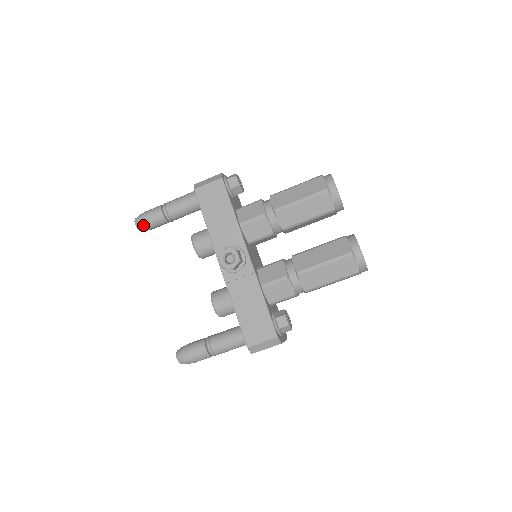
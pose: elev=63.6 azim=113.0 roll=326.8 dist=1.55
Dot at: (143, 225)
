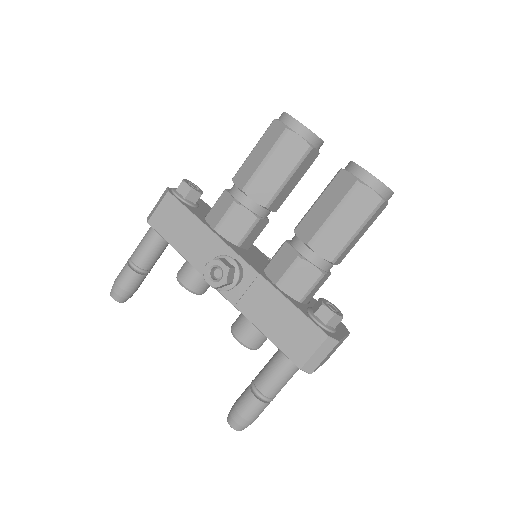
Dot at: (120, 294)
